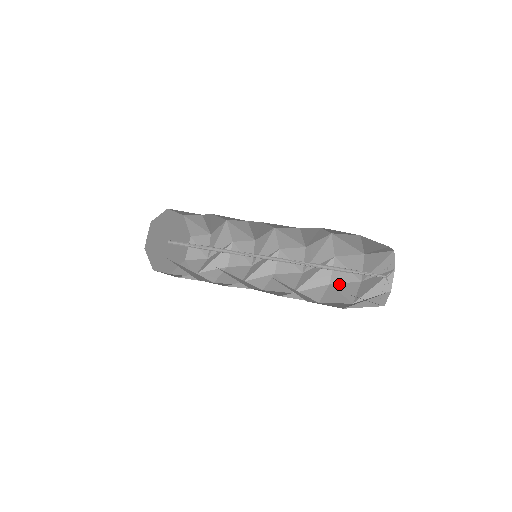
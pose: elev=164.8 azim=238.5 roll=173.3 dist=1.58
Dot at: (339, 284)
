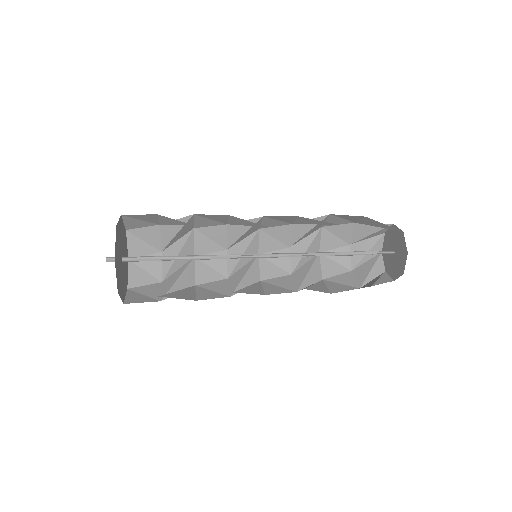
Dot at: (329, 251)
